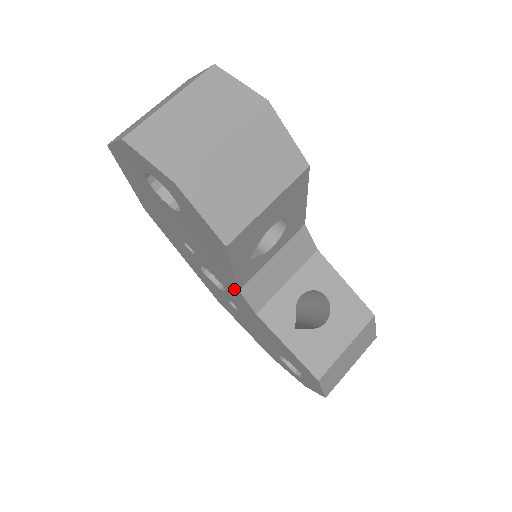
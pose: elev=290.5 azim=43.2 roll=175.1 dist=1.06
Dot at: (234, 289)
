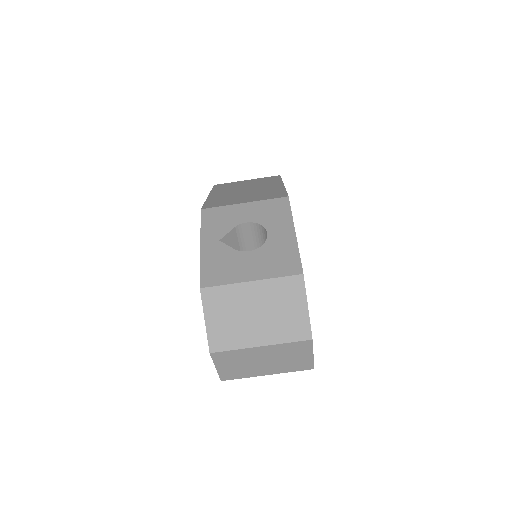
Dot at: occluded
